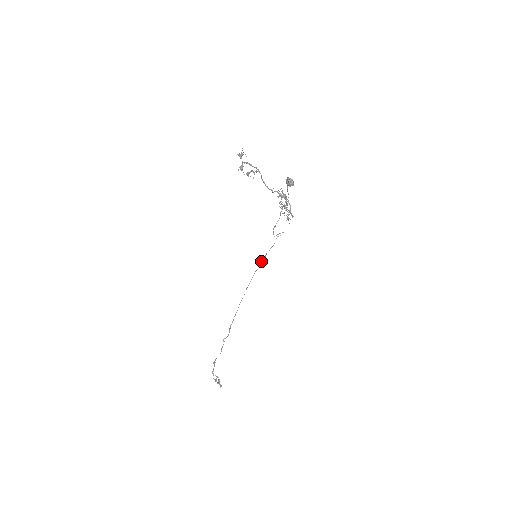
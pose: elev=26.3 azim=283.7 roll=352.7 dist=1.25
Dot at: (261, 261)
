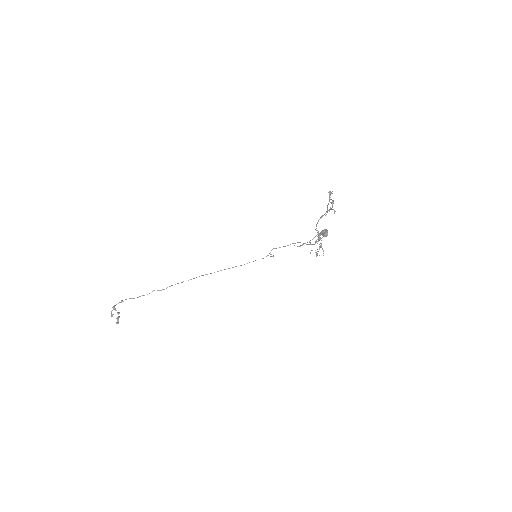
Dot at: occluded
